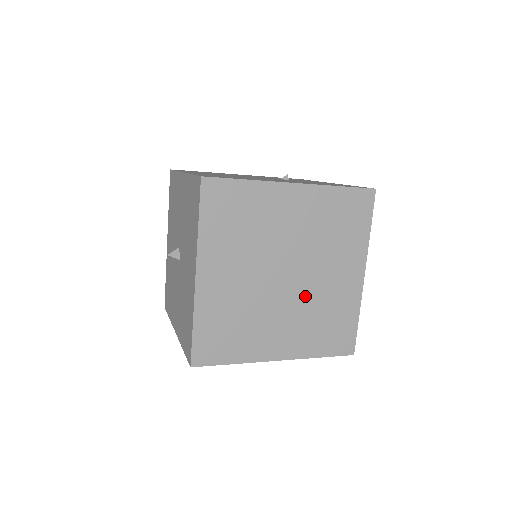
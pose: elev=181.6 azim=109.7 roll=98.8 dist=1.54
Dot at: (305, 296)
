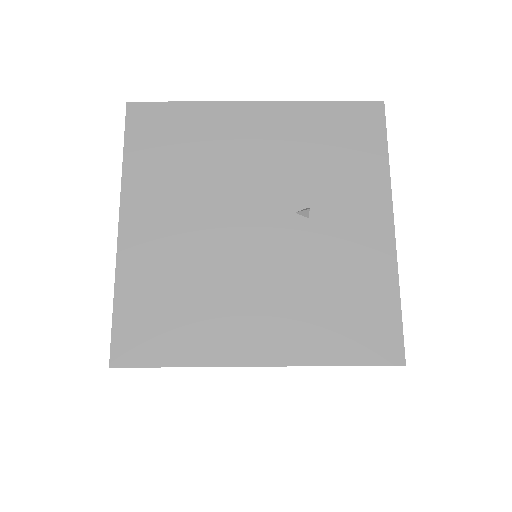
Dot at: occluded
